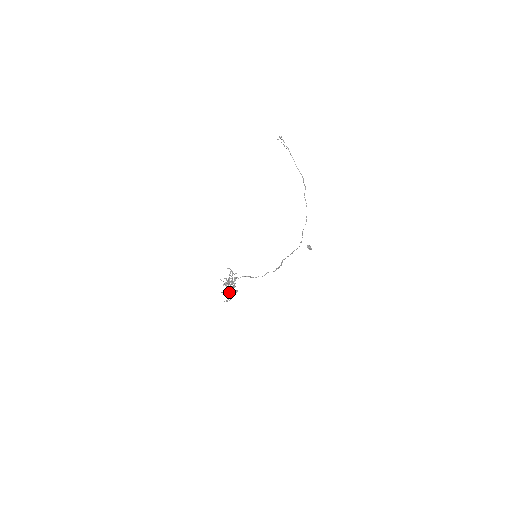
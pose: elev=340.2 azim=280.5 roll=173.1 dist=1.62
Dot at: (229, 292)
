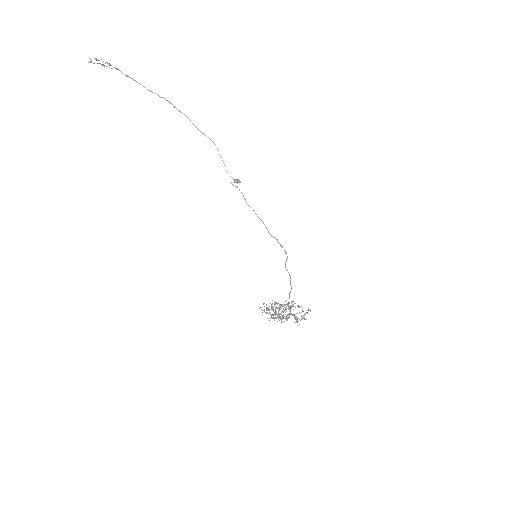
Dot at: (296, 319)
